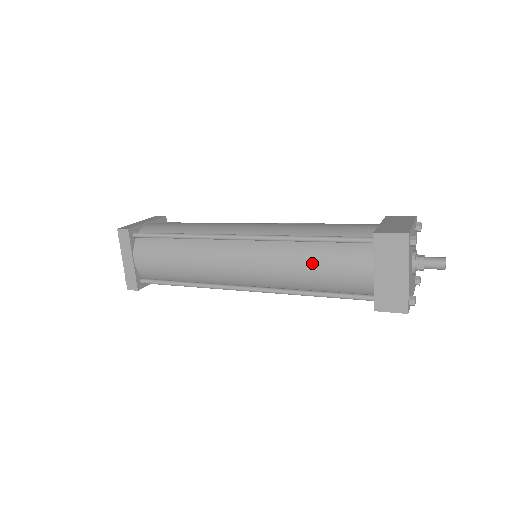
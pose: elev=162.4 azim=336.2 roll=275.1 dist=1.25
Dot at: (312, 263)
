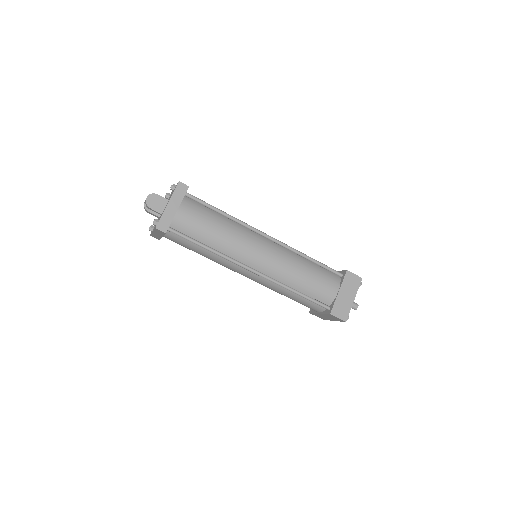
Dot at: (290, 297)
